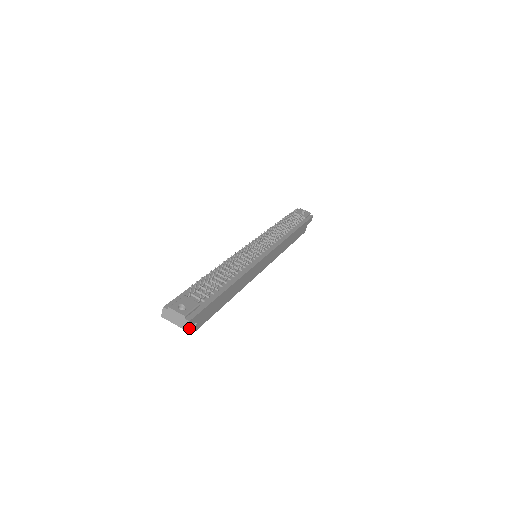
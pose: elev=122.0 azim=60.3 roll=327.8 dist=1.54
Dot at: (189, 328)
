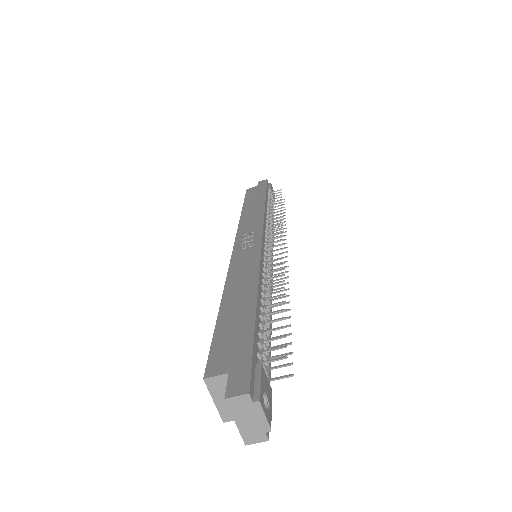
Dot at: (247, 437)
